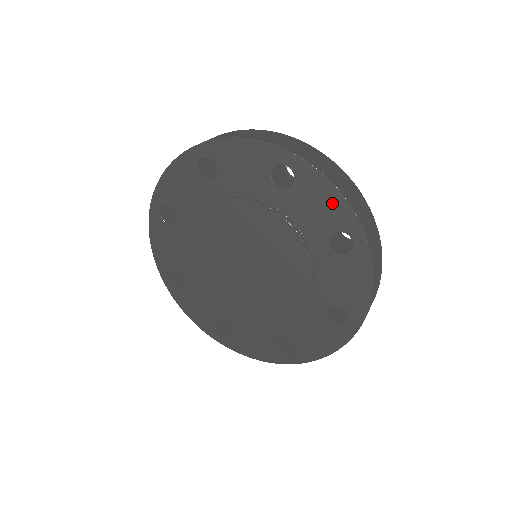
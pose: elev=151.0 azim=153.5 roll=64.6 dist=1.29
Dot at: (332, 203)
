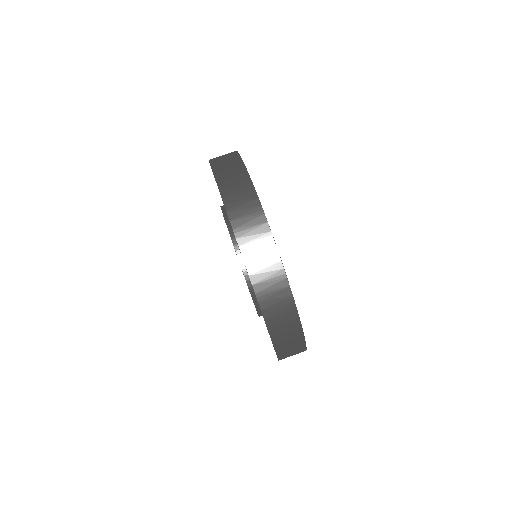
Dot at: occluded
